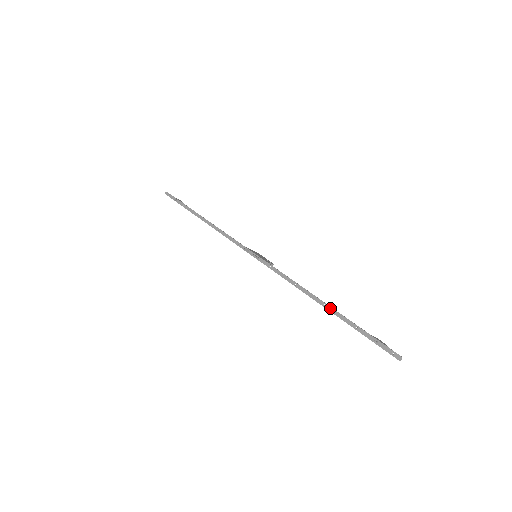
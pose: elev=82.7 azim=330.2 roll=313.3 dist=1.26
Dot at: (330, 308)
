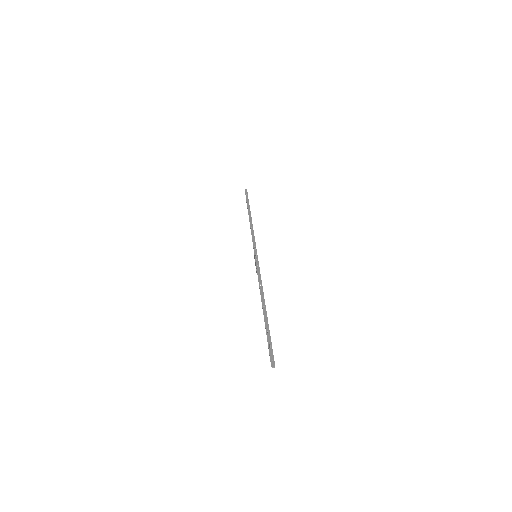
Dot at: (265, 311)
